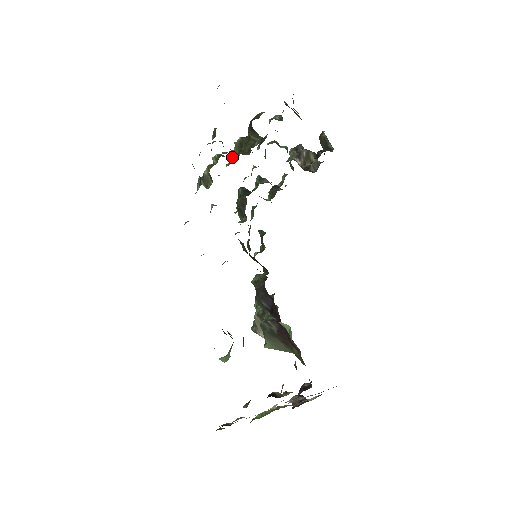
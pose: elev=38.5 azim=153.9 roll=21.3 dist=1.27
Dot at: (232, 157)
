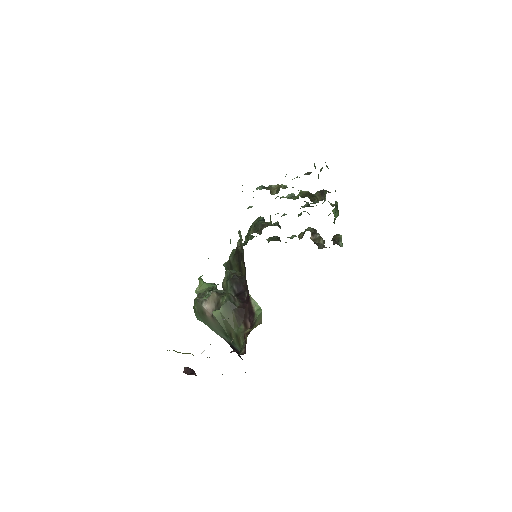
Dot at: occluded
